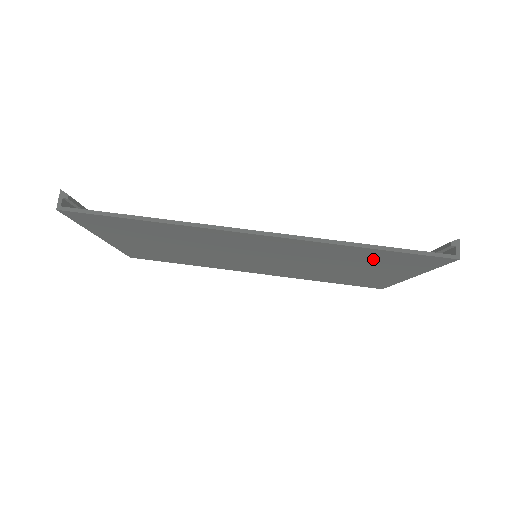
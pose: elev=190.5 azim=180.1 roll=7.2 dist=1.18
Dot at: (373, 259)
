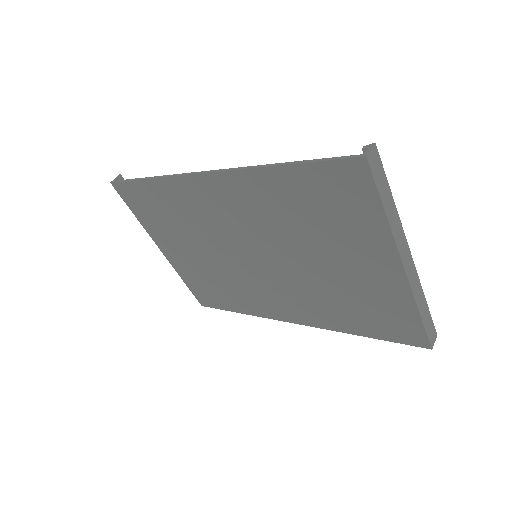
Dot at: (315, 205)
